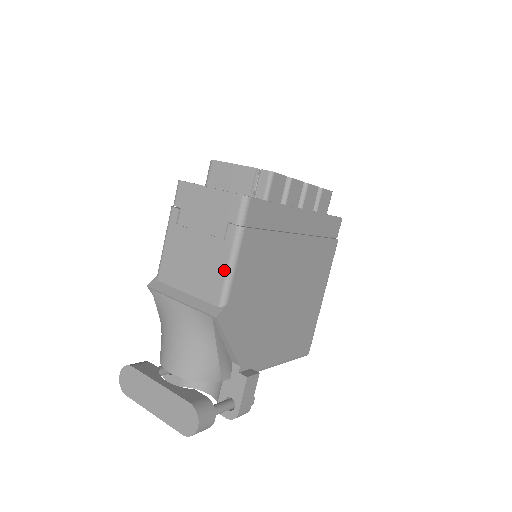
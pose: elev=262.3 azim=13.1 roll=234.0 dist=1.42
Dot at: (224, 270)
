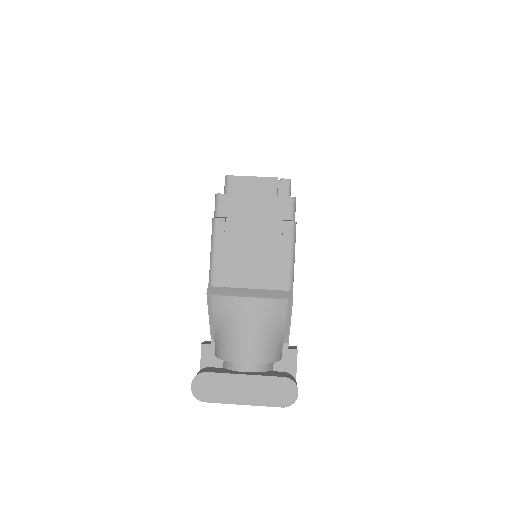
Dot at: (288, 259)
